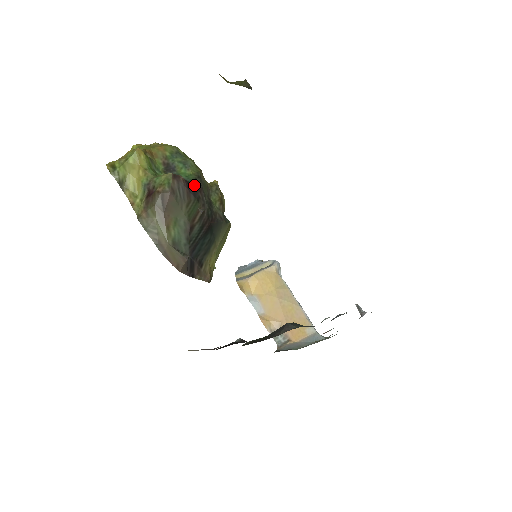
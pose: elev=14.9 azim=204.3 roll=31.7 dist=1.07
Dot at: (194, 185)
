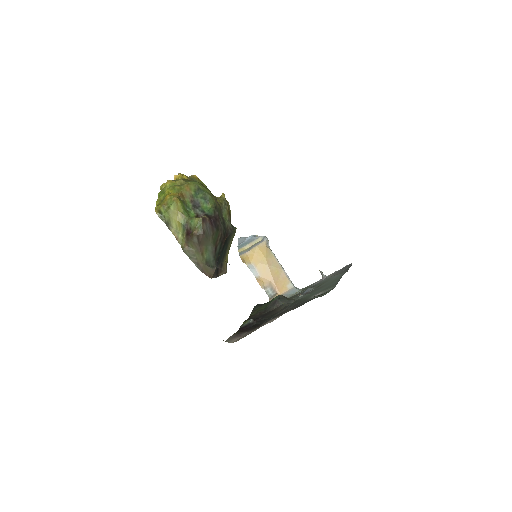
Dot at: (214, 218)
